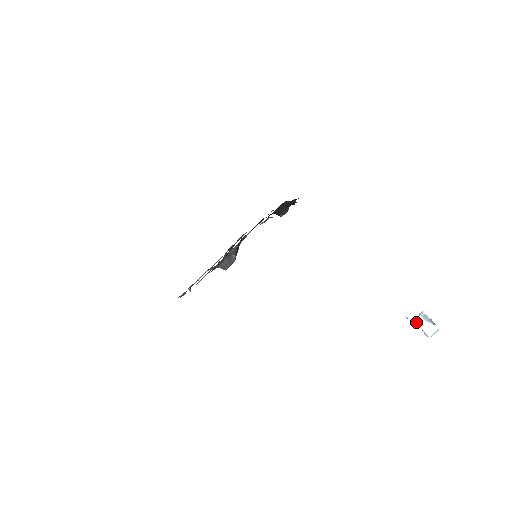
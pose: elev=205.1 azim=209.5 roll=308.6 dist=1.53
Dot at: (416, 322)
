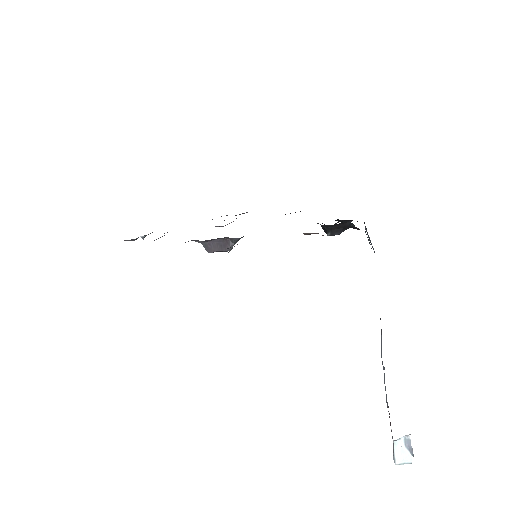
Dot at: (393, 440)
